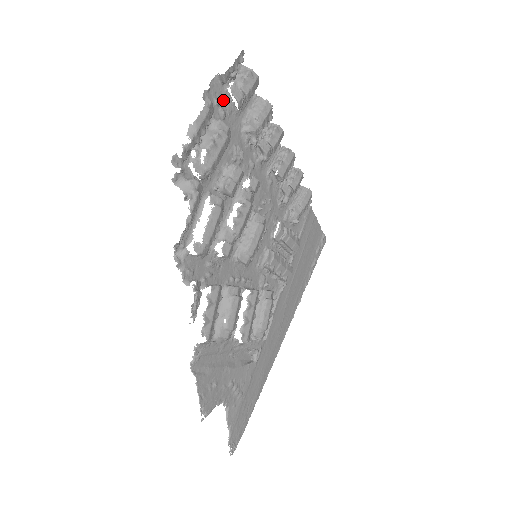
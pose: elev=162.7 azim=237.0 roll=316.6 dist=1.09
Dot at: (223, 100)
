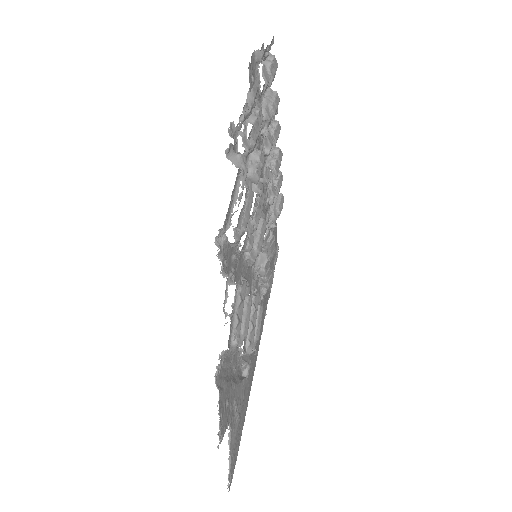
Dot at: (254, 79)
